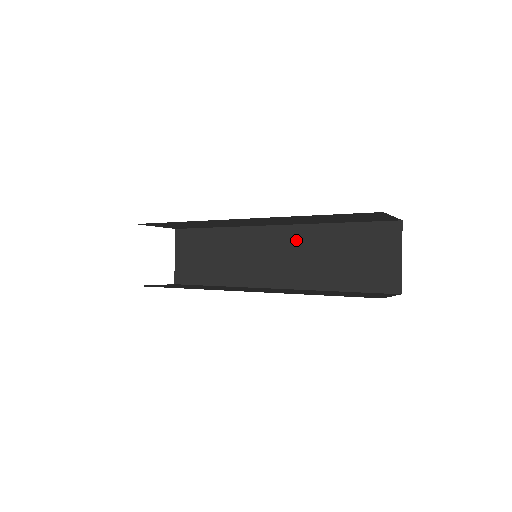
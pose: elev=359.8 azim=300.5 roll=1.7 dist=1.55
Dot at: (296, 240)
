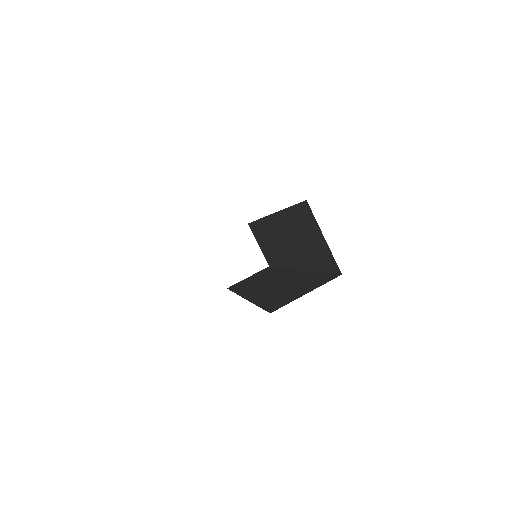
Dot at: (282, 227)
